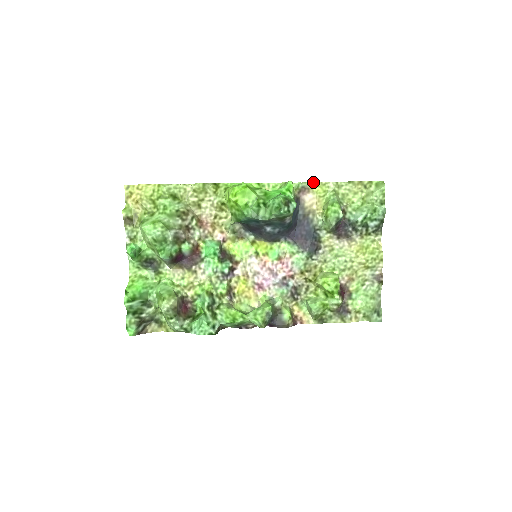
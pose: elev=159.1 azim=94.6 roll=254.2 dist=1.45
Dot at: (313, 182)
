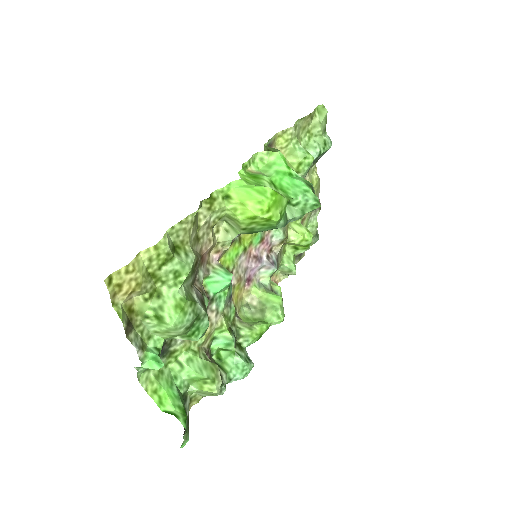
Dot at: (276, 133)
